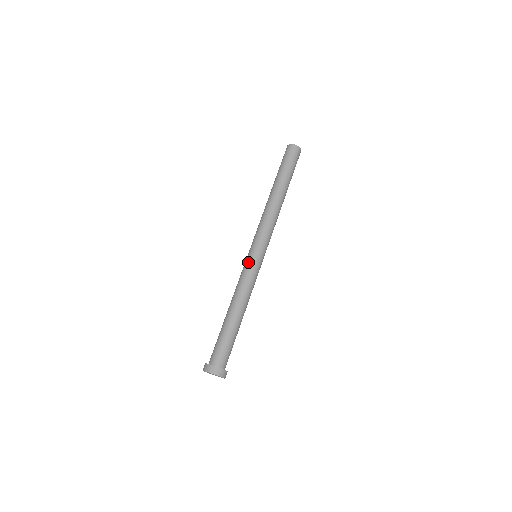
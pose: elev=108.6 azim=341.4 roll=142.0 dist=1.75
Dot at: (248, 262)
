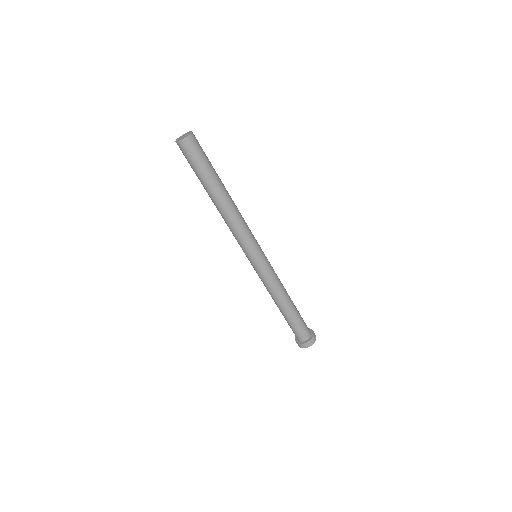
Dot at: occluded
